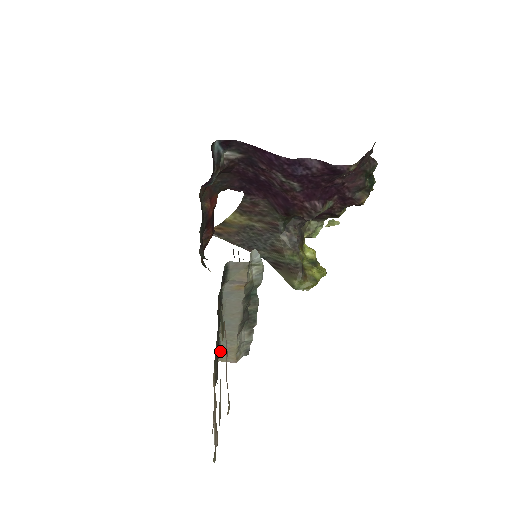
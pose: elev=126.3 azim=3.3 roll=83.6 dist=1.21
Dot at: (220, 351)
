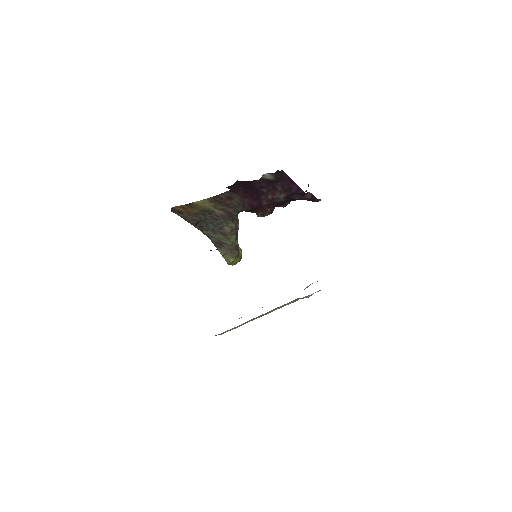
Dot at: (226, 331)
